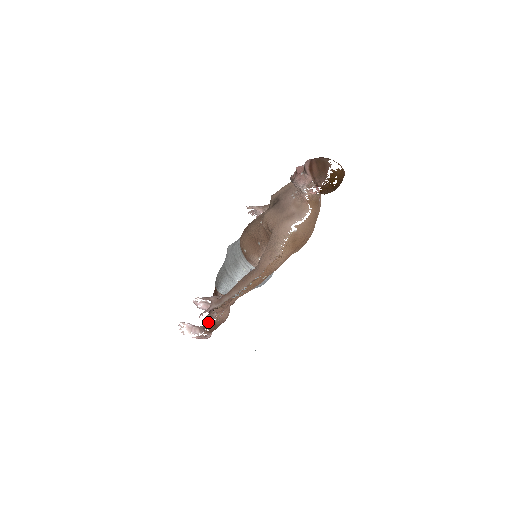
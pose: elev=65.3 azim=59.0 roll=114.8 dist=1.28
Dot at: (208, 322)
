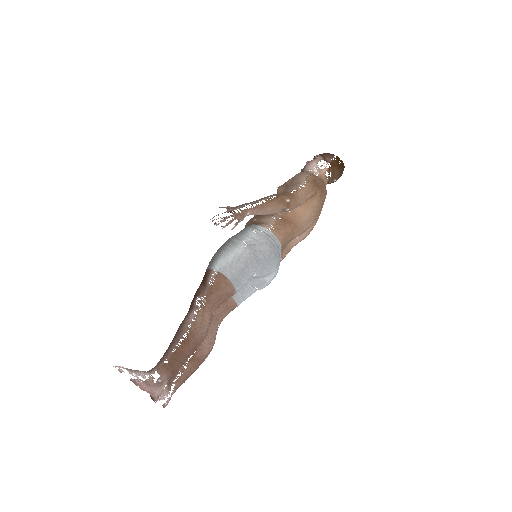
Dot at: (174, 339)
